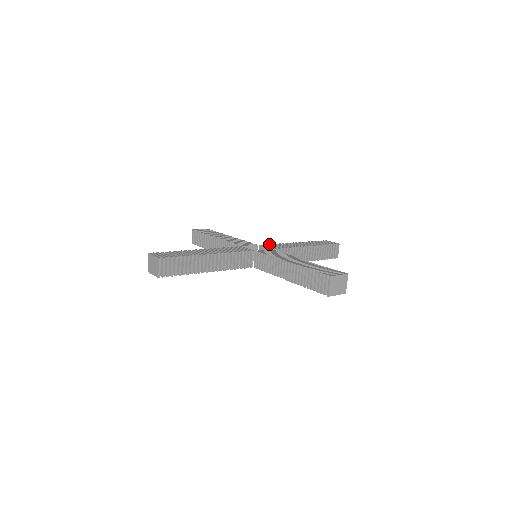
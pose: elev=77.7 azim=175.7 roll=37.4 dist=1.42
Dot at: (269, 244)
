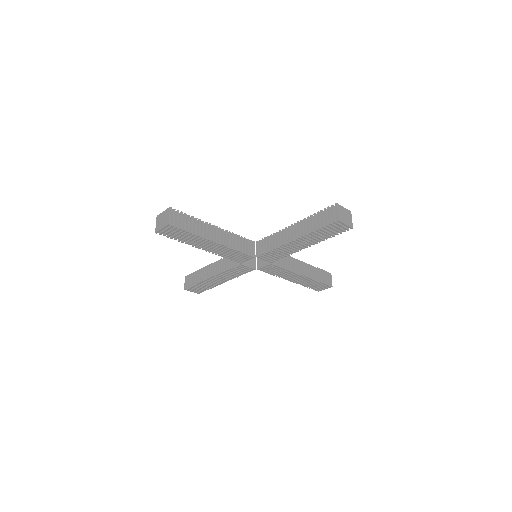
Dot at: occluded
